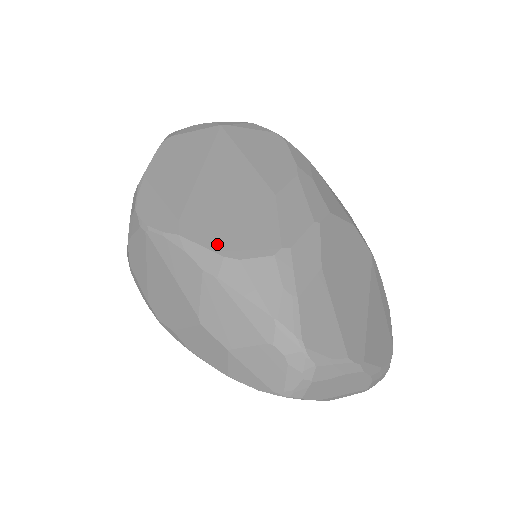
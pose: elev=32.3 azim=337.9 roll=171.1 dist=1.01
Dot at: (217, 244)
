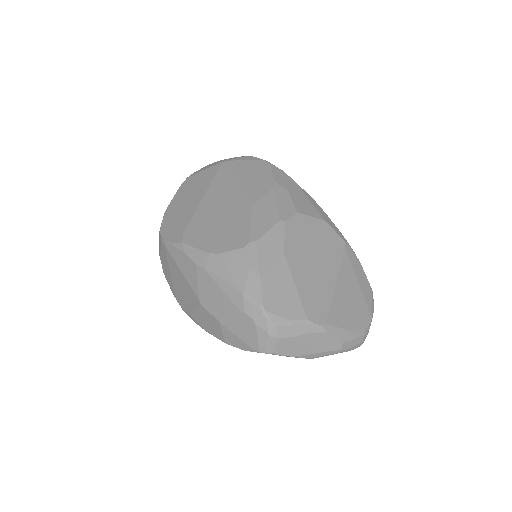
Dot at: (206, 245)
